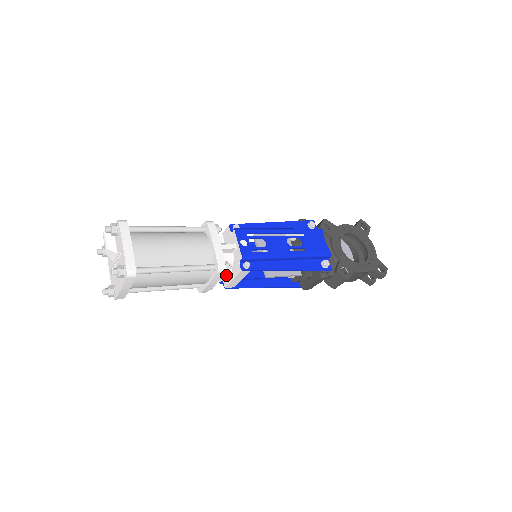
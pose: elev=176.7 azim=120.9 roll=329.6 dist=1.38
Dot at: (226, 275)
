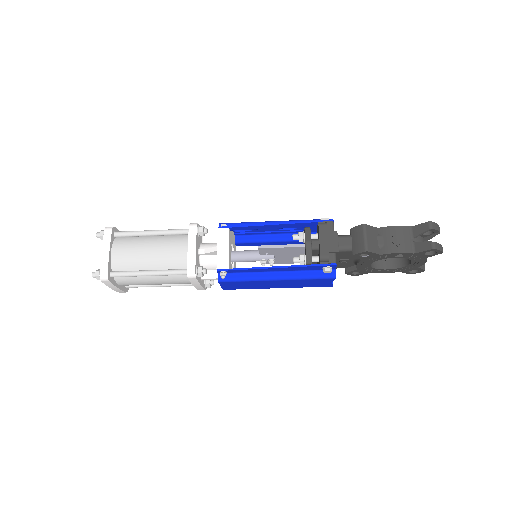
Dot at: (210, 248)
